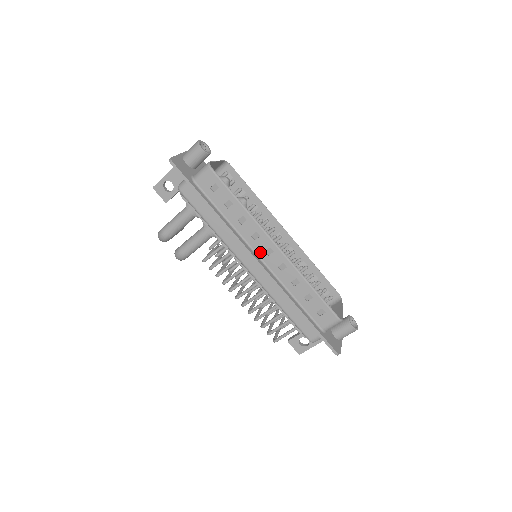
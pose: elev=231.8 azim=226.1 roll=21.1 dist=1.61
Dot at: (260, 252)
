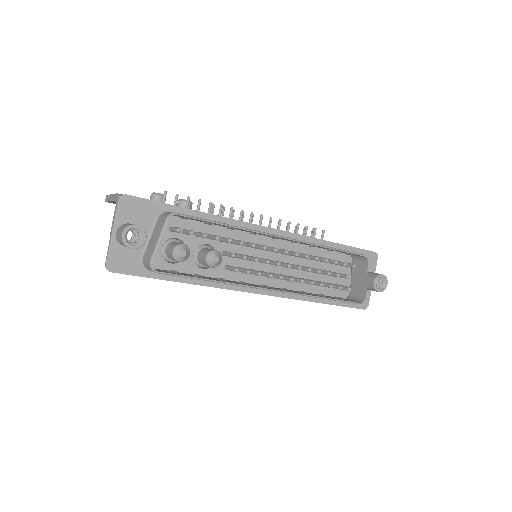
Dot at: occluded
